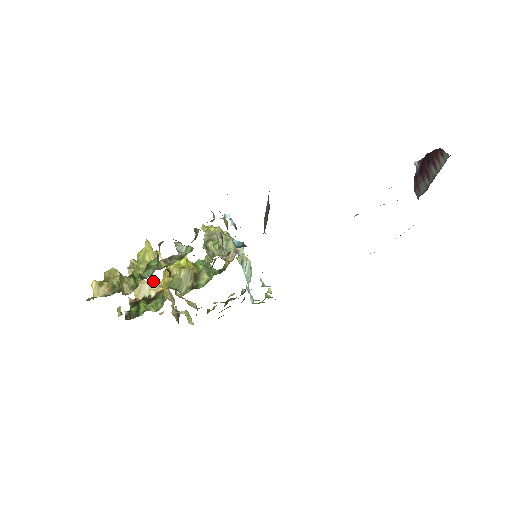
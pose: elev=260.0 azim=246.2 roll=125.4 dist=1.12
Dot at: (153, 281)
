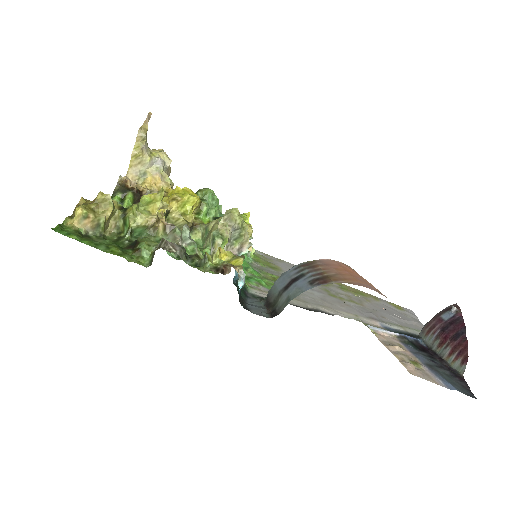
Dot at: (157, 161)
